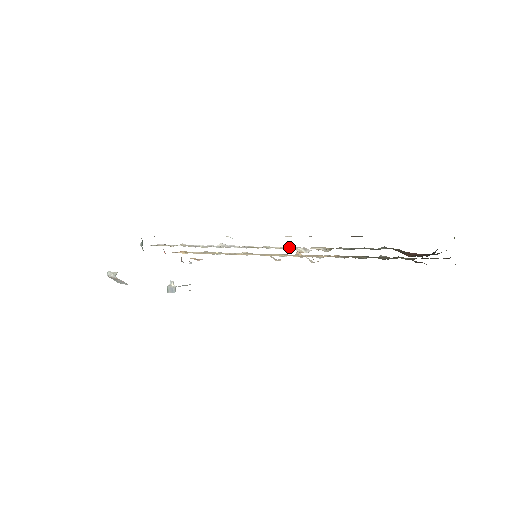
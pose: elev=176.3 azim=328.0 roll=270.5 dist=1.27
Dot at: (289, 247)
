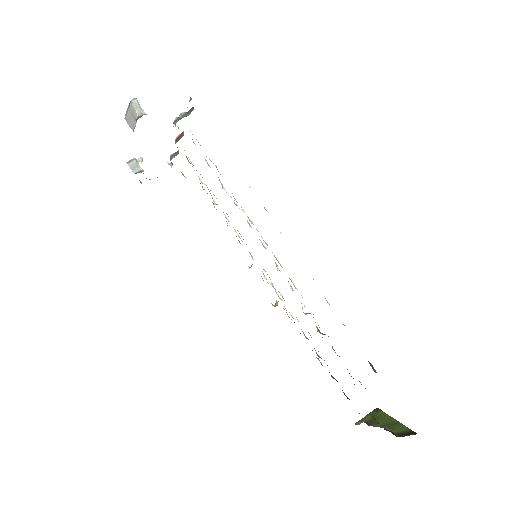
Dot at: occluded
